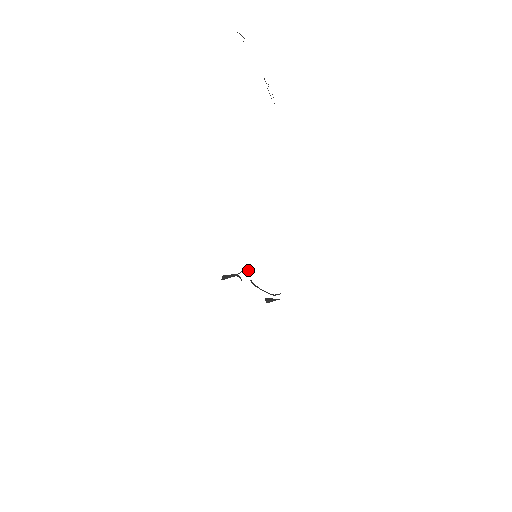
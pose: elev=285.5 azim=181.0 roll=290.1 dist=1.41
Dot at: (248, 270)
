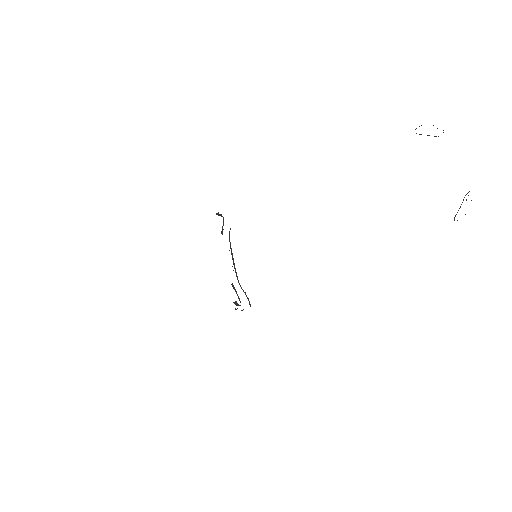
Dot at: (249, 302)
